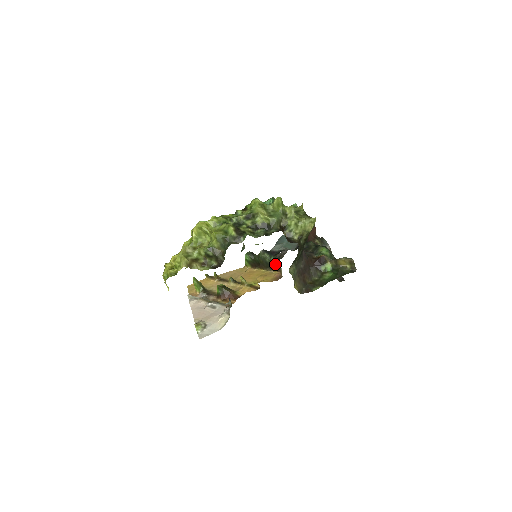
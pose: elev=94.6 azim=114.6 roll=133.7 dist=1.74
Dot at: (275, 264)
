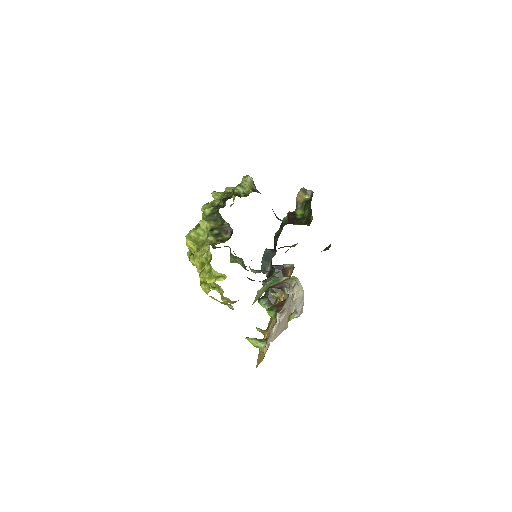
Dot at: (280, 273)
